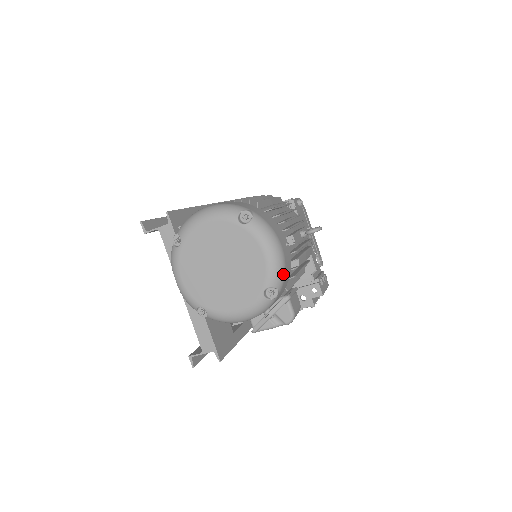
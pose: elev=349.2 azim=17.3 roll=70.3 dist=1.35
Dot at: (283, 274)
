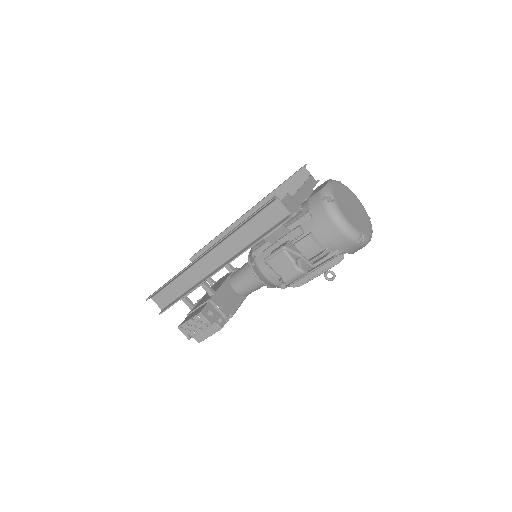
Dot at: (366, 244)
